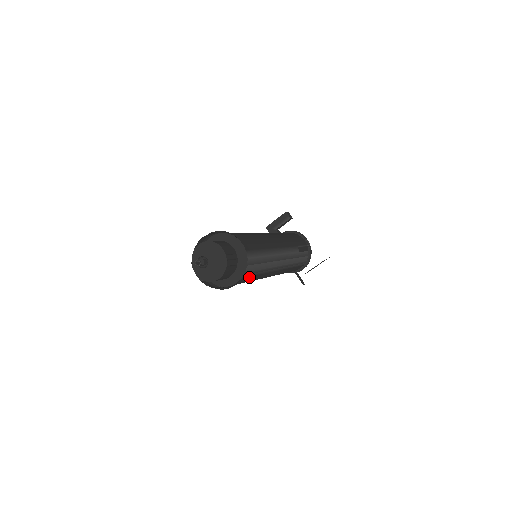
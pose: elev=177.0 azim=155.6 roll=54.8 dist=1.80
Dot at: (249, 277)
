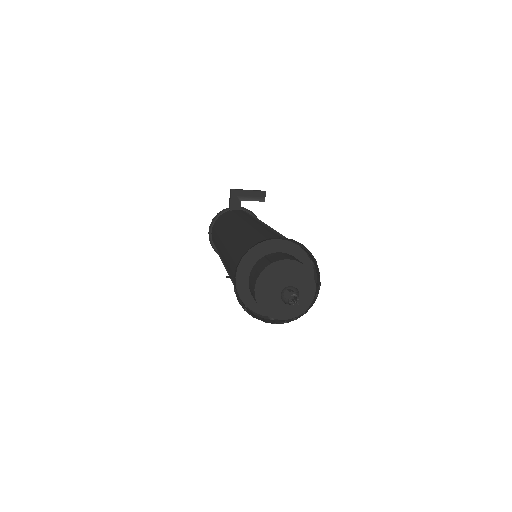
Dot at: occluded
